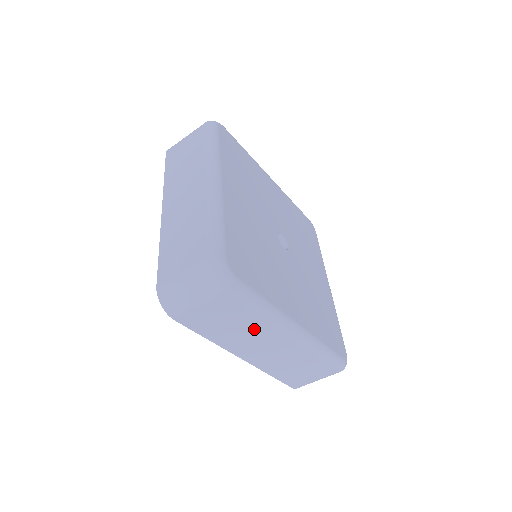
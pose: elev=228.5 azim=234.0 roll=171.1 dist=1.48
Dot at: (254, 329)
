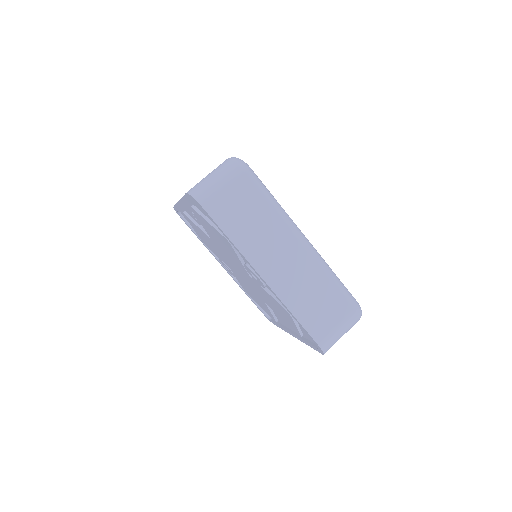
Dot at: (270, 227)
